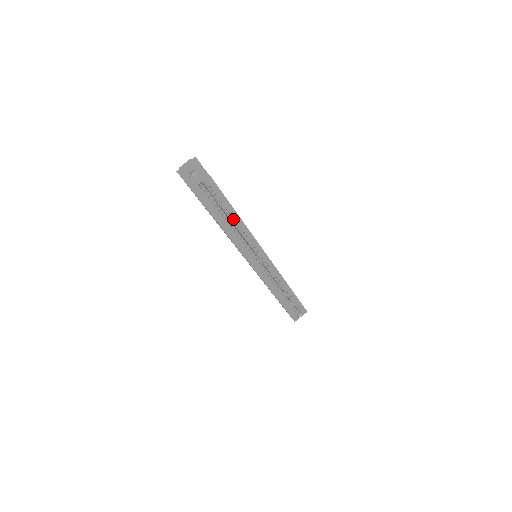
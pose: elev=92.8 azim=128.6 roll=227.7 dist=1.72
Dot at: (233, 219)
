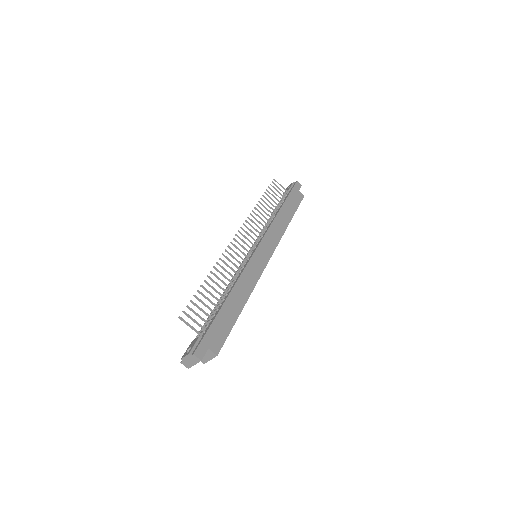
Dot at: occluded
